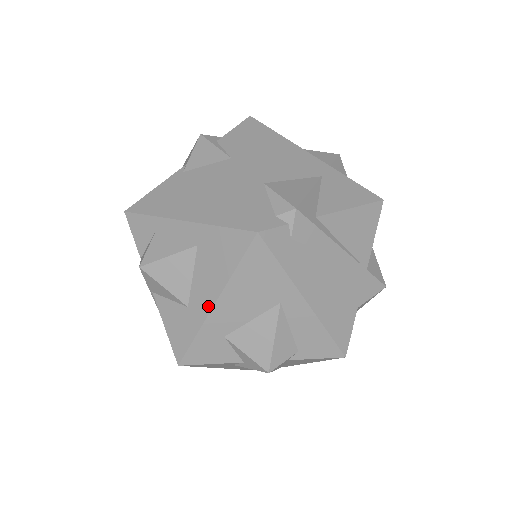
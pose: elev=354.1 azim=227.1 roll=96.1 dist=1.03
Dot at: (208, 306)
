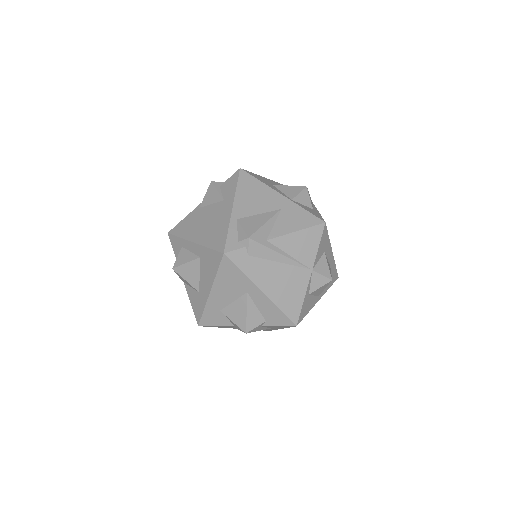
Dot at: (207, 293)
